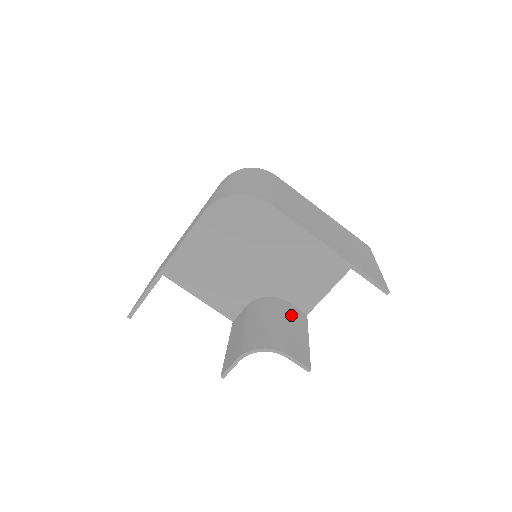
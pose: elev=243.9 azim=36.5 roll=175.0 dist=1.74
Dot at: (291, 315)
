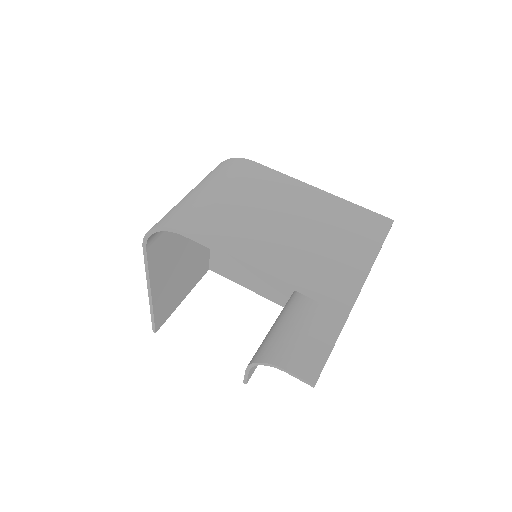
Dot at: (323, 309)
